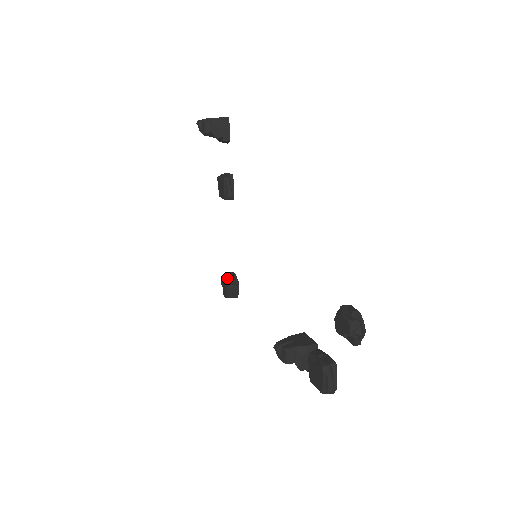
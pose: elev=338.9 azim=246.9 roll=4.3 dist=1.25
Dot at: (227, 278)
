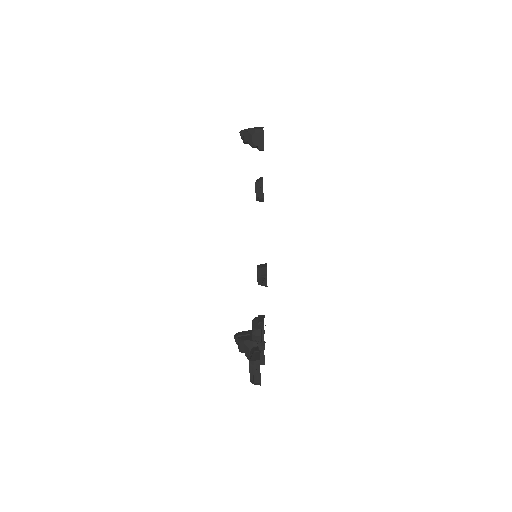
Dot at: (259, 268)
